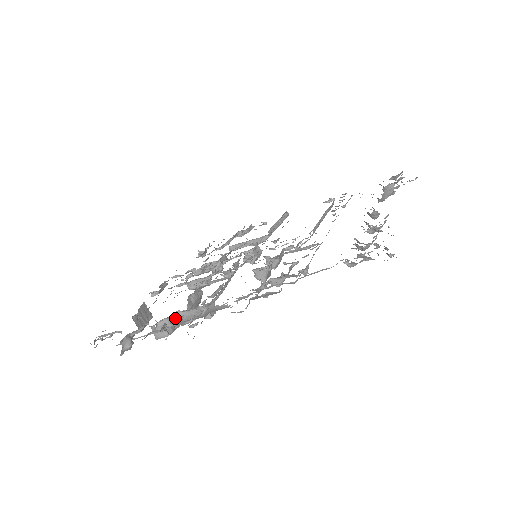
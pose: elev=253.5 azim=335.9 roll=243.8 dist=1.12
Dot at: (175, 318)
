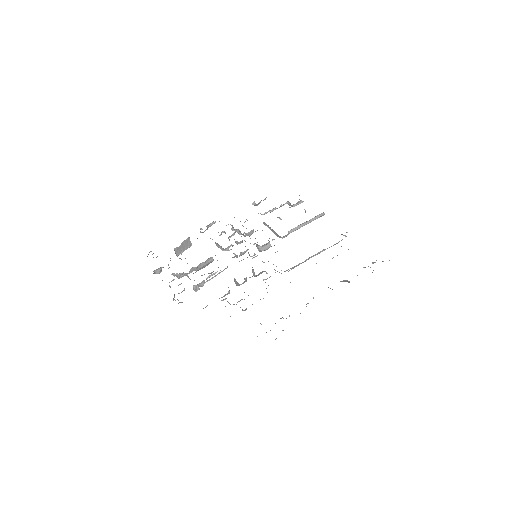
Dot at: (184, 274)
